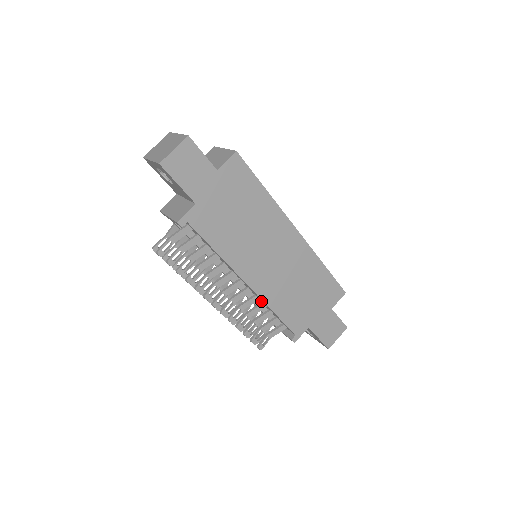
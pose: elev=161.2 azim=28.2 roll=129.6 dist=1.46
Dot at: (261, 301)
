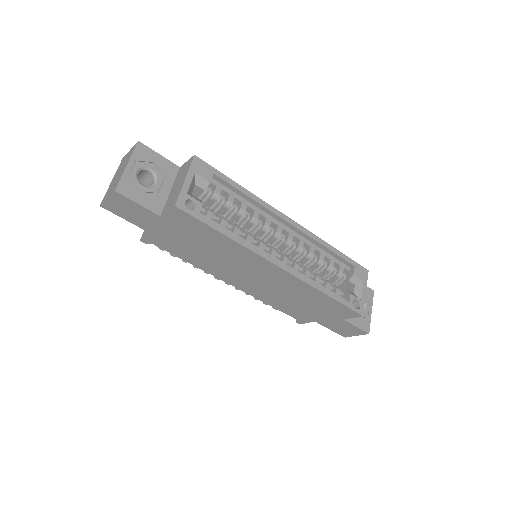
Dot at: occluded
